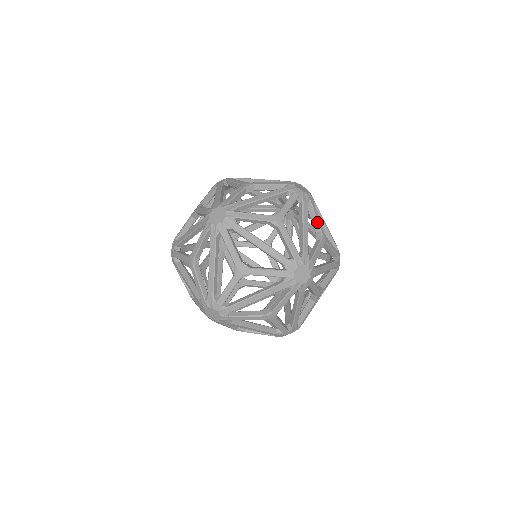
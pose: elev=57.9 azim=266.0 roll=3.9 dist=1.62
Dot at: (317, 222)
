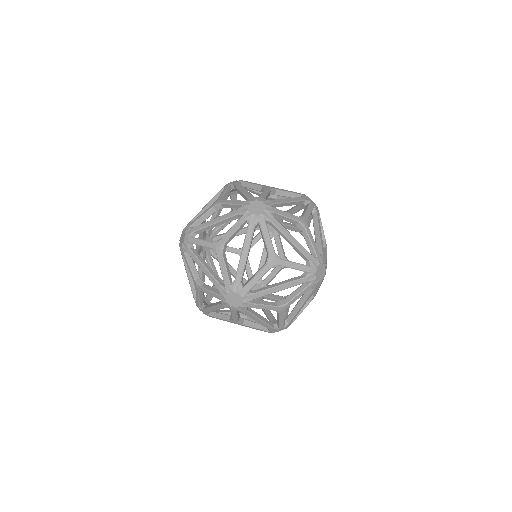
Dot at: (323, 232)
